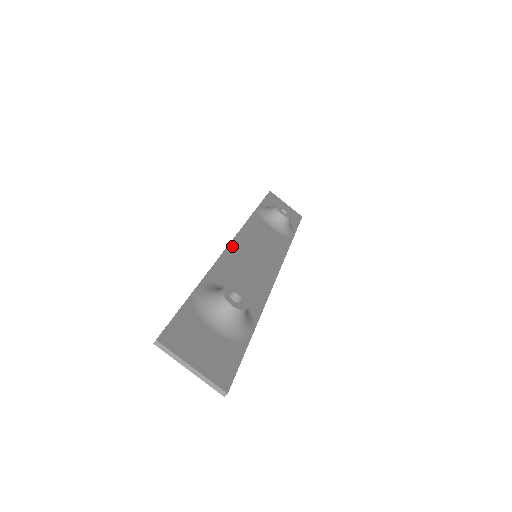
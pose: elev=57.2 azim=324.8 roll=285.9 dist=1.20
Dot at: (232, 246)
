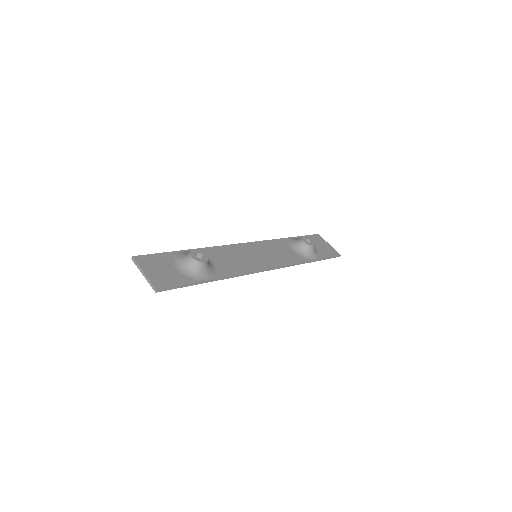
Dot at: (237, 245)
